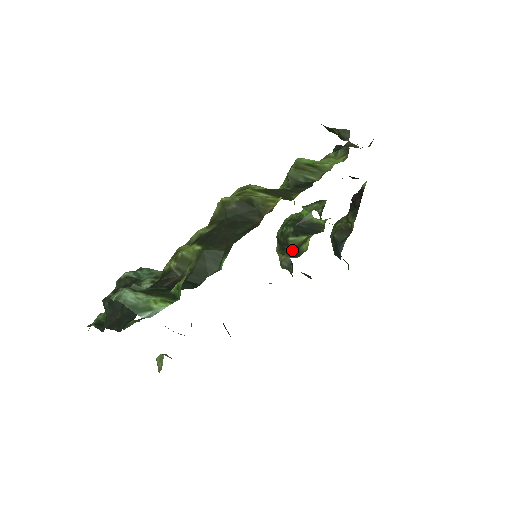
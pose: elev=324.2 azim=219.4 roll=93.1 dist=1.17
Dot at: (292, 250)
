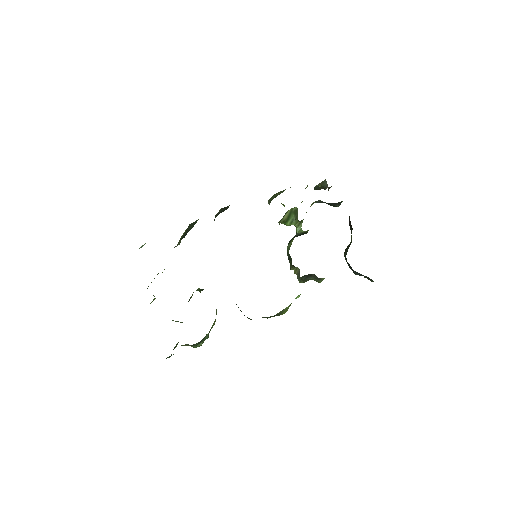
Dot at: (288, 252)
